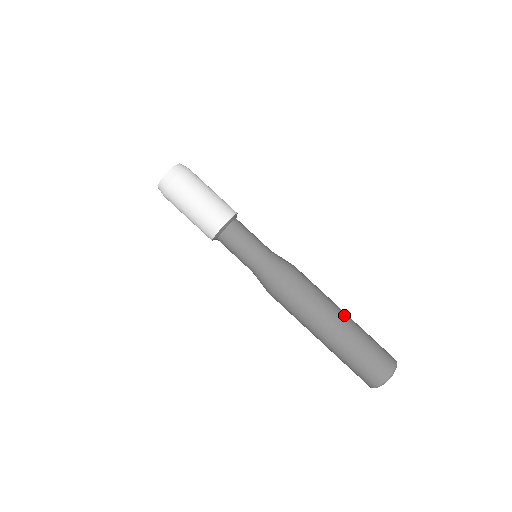
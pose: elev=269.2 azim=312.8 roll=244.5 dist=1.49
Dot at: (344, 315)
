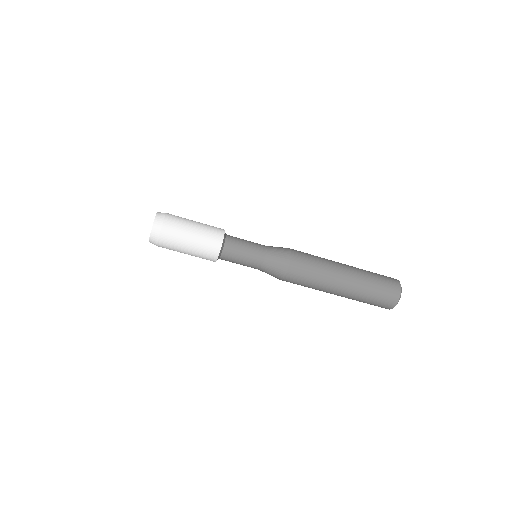
Dot at: (344, 283)
